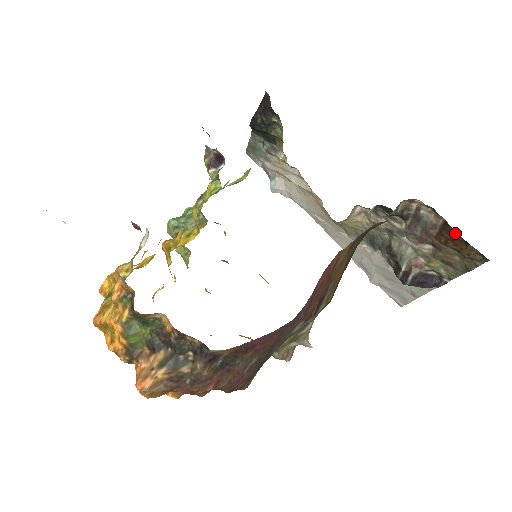
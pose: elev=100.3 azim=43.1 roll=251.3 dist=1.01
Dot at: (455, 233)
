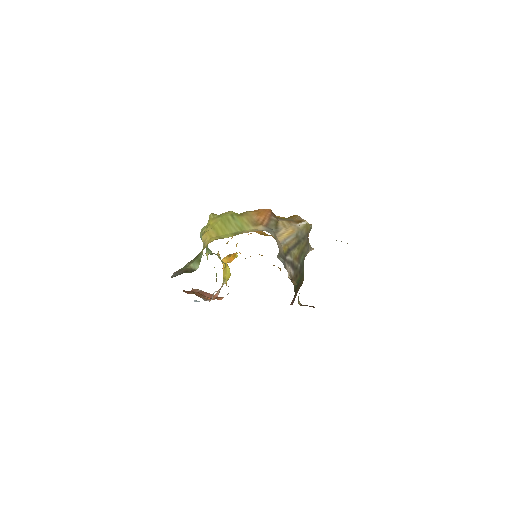
Dot at: occluded
